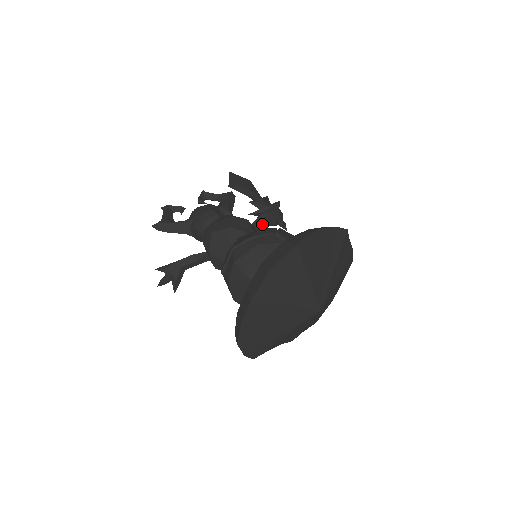
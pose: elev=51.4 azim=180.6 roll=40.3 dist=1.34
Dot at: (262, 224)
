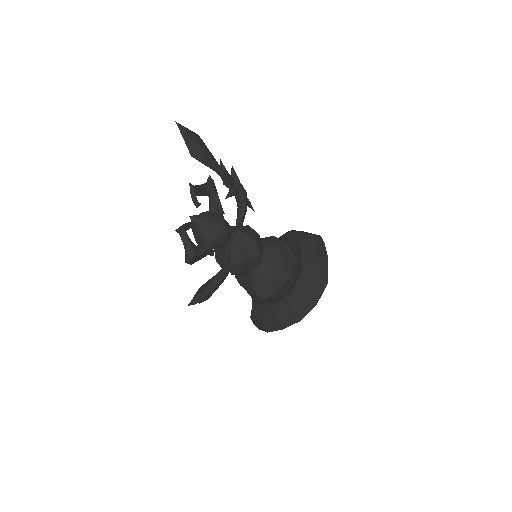
Dot at: occluded
